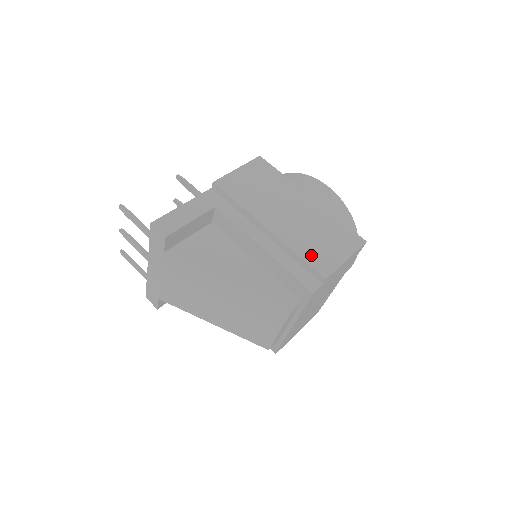
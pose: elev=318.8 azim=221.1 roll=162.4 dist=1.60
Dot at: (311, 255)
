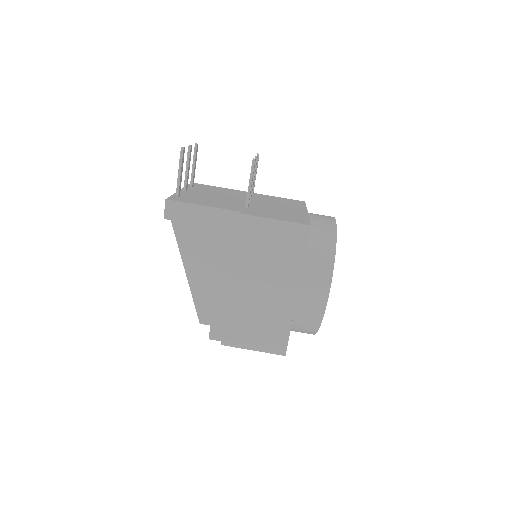
Dot at: (233, 325)
